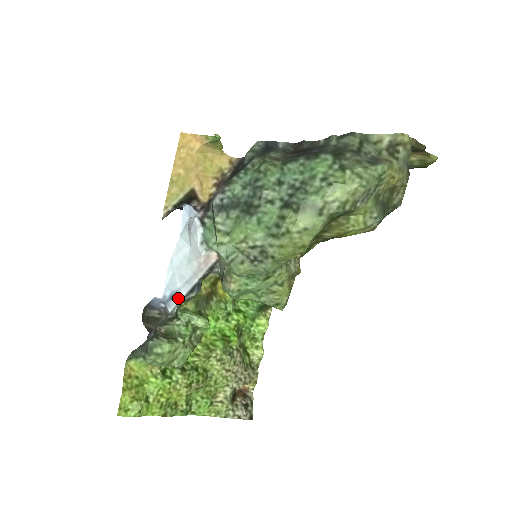
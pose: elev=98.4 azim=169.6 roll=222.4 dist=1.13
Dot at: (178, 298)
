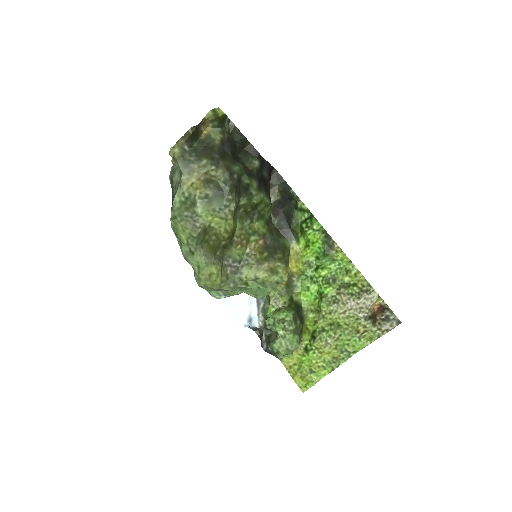
Dot at: (255, 316)
